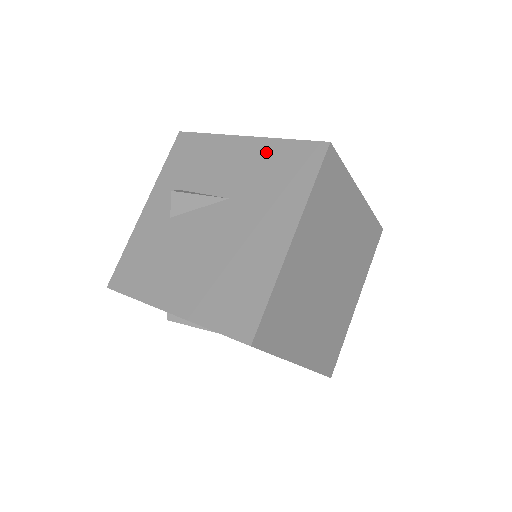
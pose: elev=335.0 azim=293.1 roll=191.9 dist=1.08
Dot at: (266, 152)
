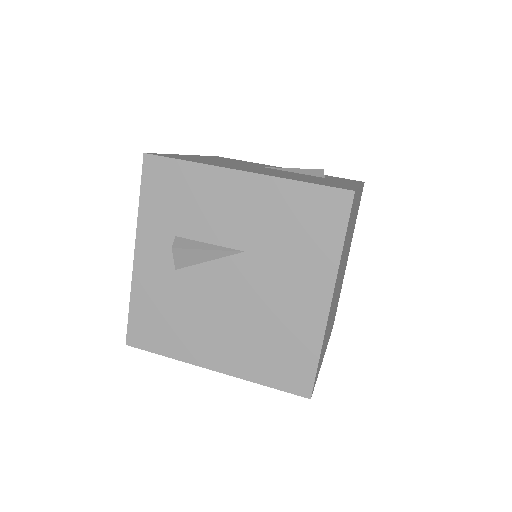
Dot at: (277, 196)
